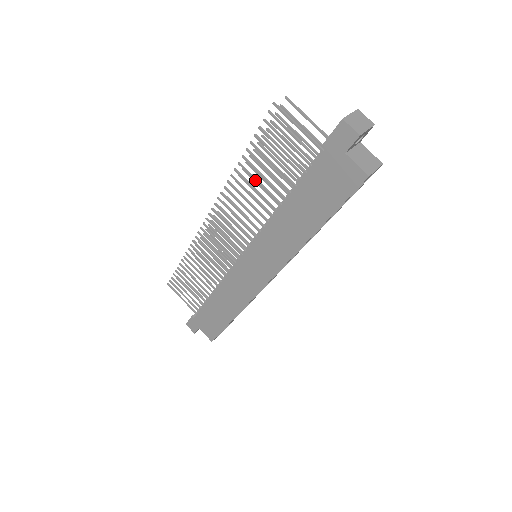
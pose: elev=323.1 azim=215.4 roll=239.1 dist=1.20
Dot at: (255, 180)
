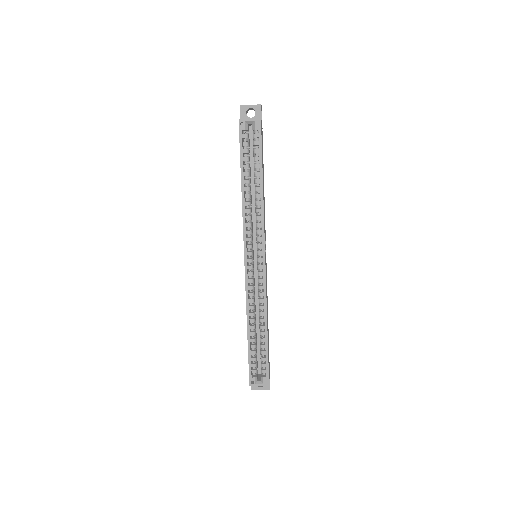
Dot at: occluded
